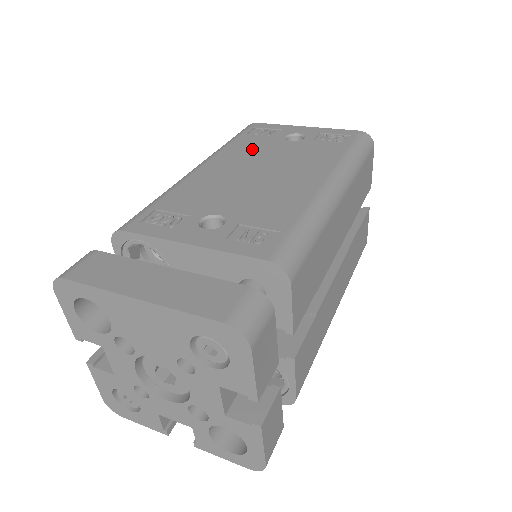
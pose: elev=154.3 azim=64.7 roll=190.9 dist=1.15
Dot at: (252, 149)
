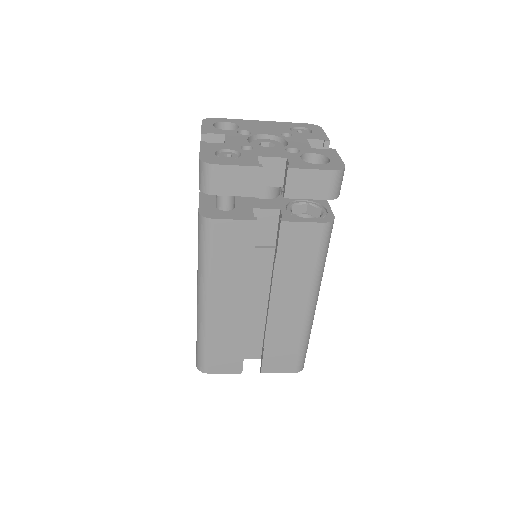
Dot at: occluded
